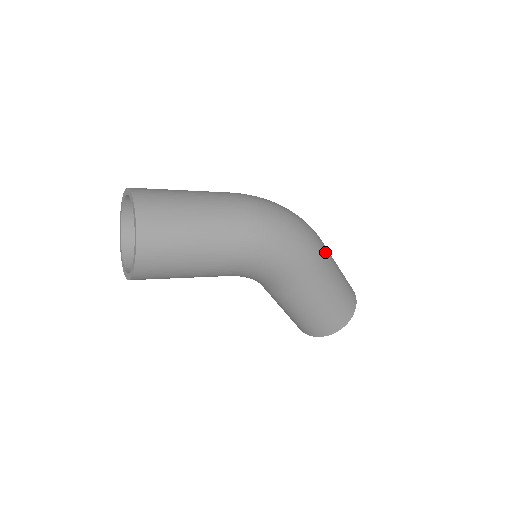
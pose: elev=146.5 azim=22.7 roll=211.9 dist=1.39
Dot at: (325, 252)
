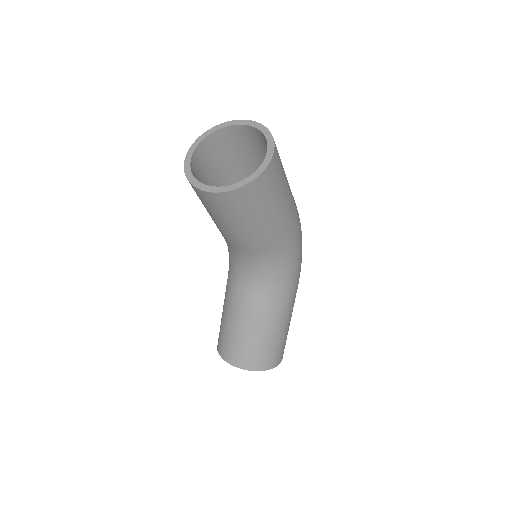
Dot at: occluded
